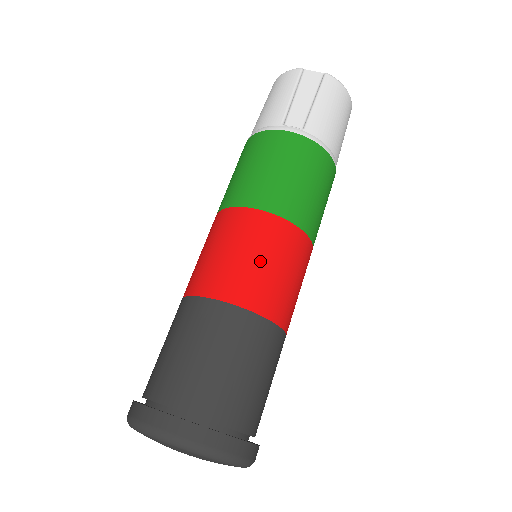
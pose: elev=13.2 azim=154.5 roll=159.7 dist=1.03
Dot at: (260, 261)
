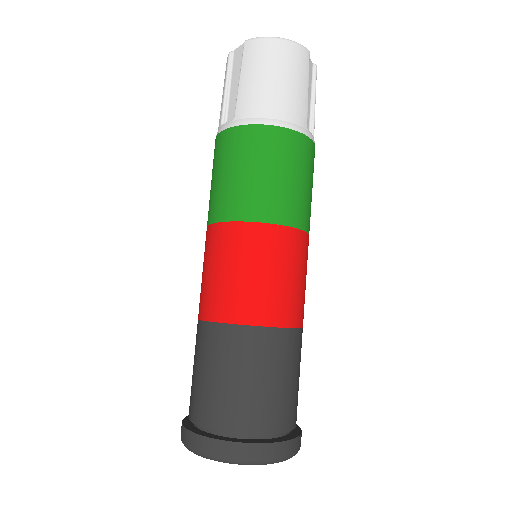
Dot at: (220, 273)
